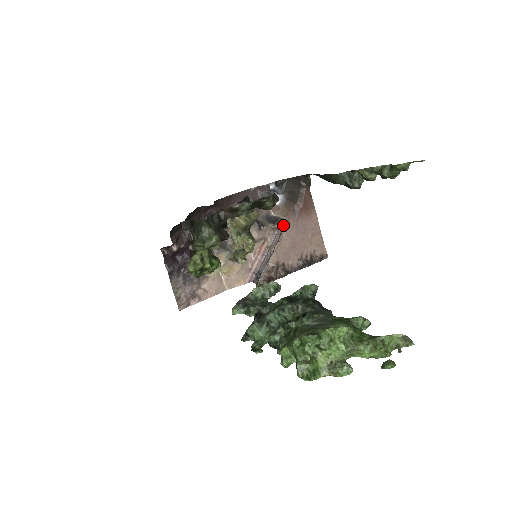
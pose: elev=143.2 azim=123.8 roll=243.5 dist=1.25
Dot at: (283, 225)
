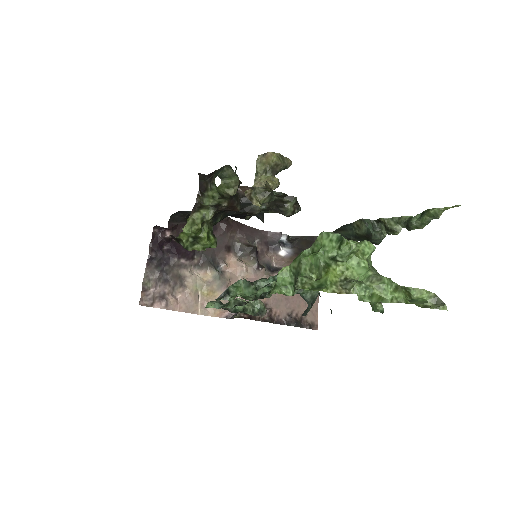
Dot at: occluded
